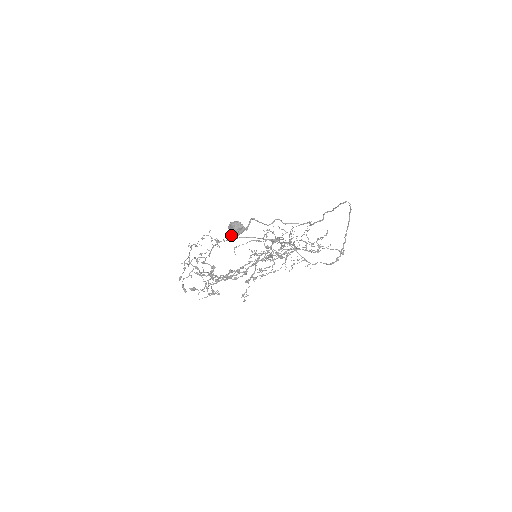
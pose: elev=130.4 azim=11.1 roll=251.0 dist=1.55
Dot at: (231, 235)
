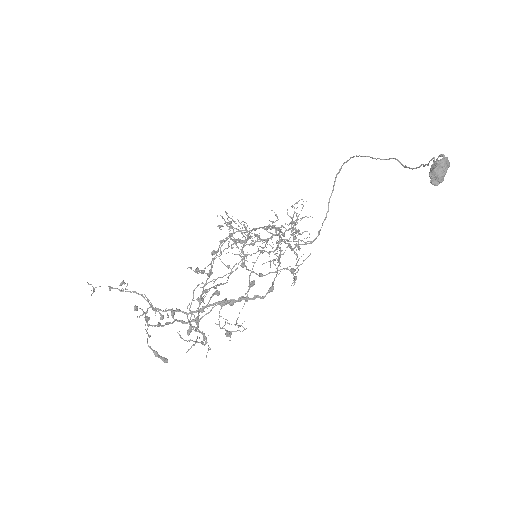
Dot at: (440, 179)
